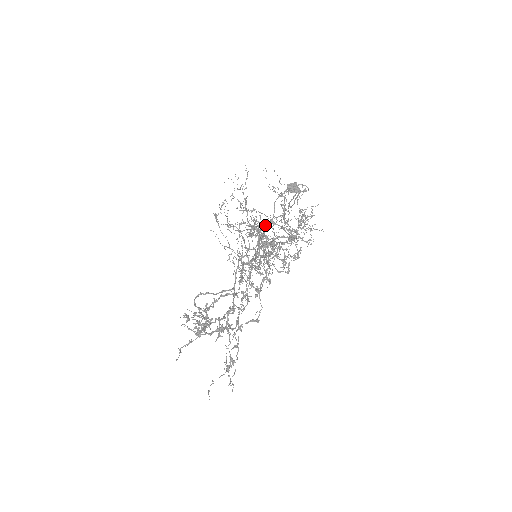
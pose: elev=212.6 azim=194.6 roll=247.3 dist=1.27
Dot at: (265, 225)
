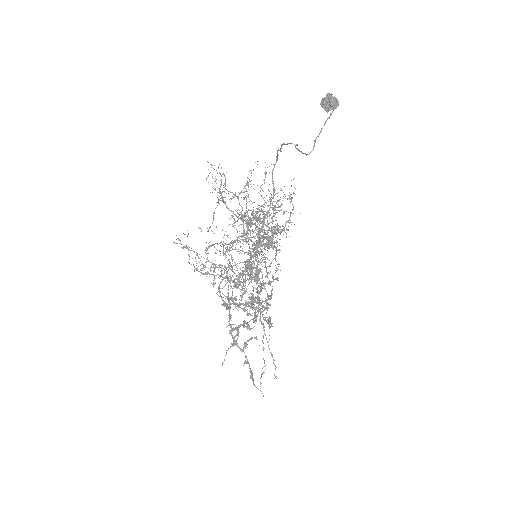
Dot at: occluded
